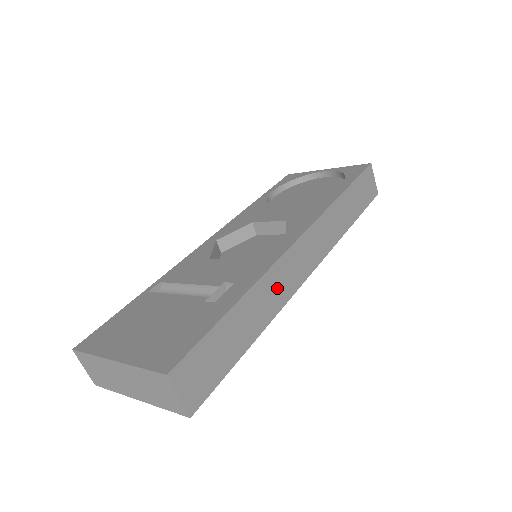
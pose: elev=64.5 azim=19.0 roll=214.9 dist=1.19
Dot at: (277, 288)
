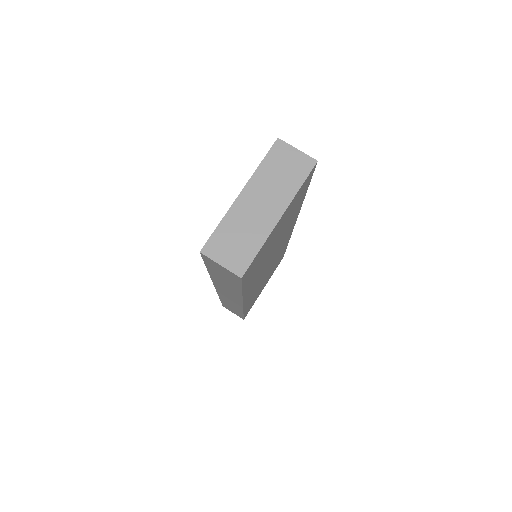
Dot at: occluded
